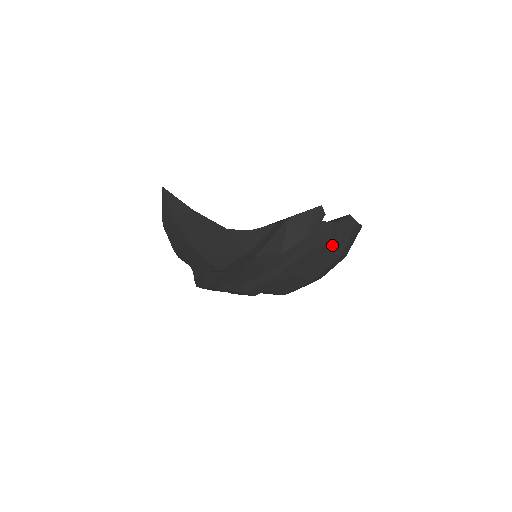
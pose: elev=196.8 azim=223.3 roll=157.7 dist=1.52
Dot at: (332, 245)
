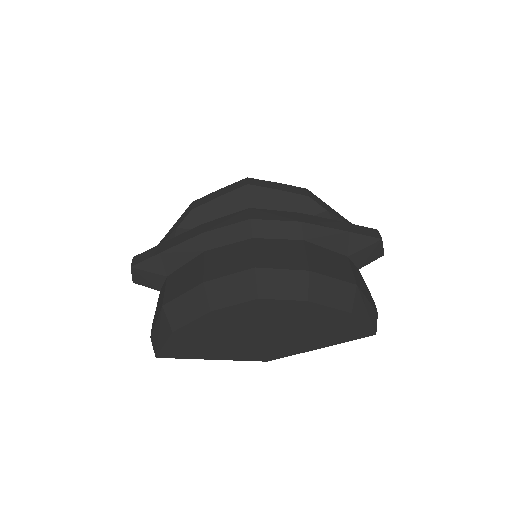
Dot at: (375, 235)
